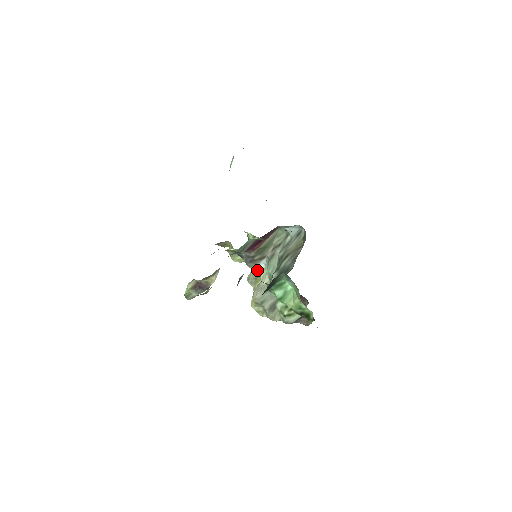
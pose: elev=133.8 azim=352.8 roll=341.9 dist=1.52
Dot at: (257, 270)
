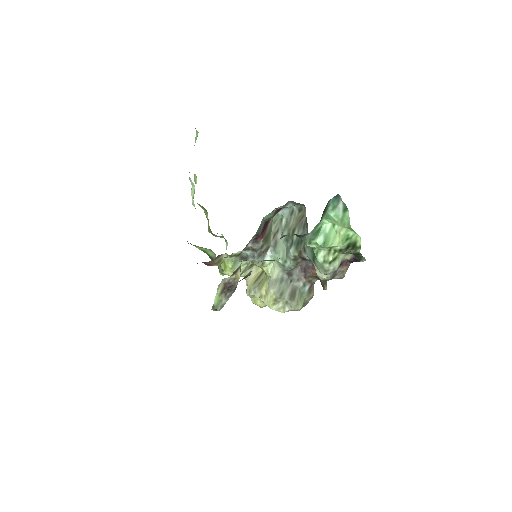
Dot at: (262, 268)
